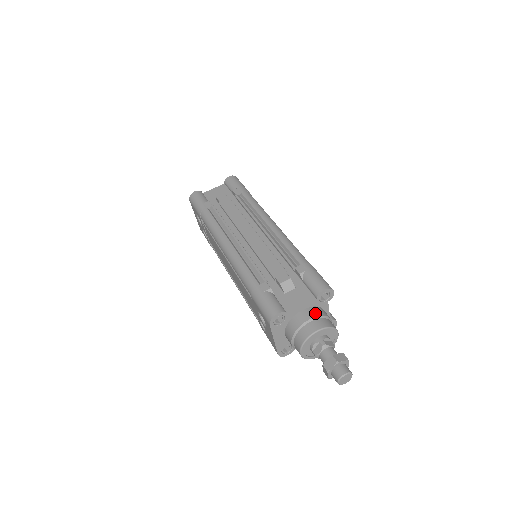
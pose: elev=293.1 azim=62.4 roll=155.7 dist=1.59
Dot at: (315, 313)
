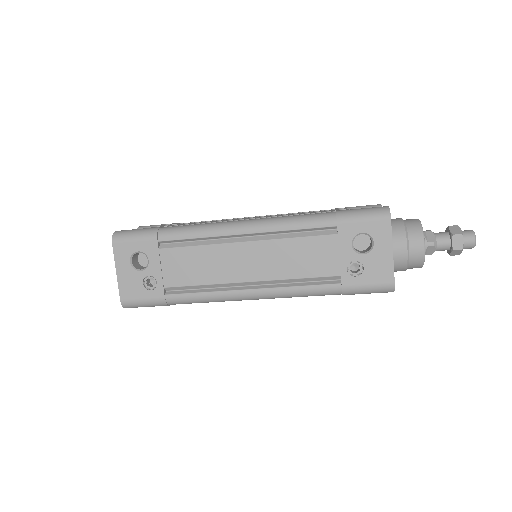
Dot at: occluded
